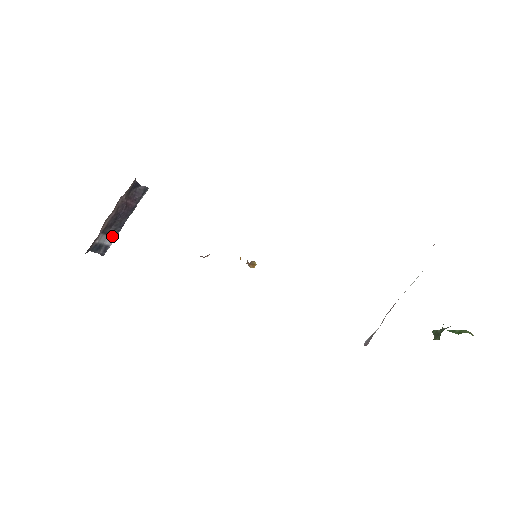
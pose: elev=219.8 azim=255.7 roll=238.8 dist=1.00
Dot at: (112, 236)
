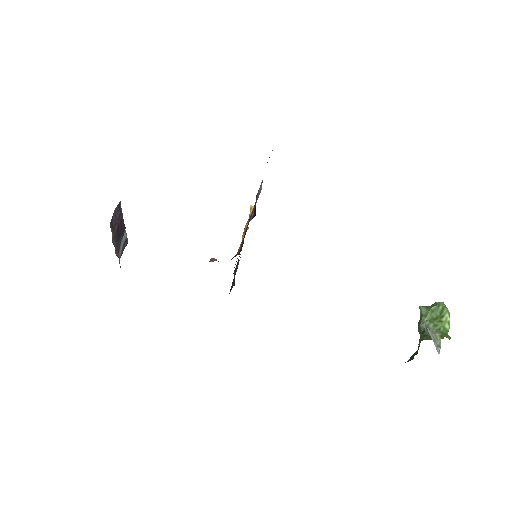
Dot at: (123, 235)
